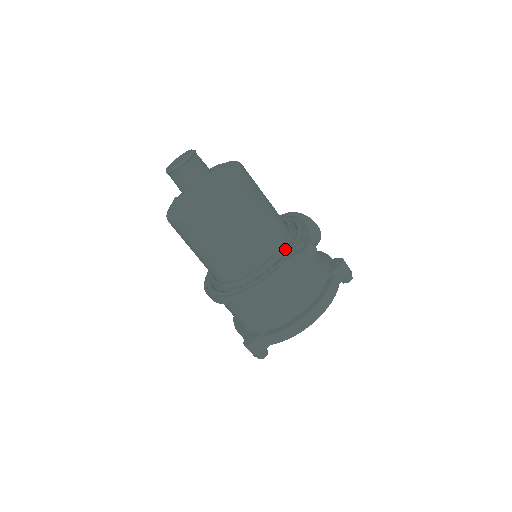
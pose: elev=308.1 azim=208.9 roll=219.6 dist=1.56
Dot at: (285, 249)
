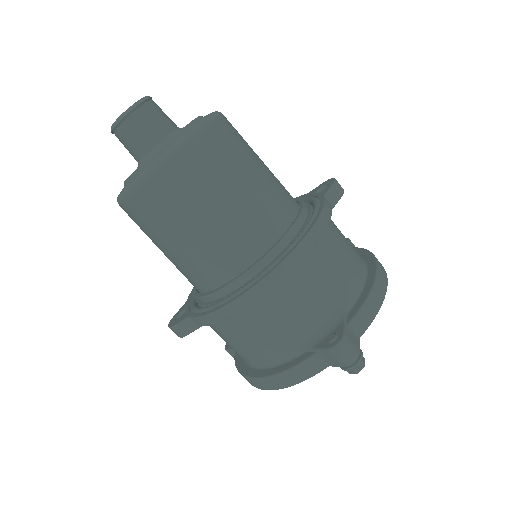
Dot at: occluded
